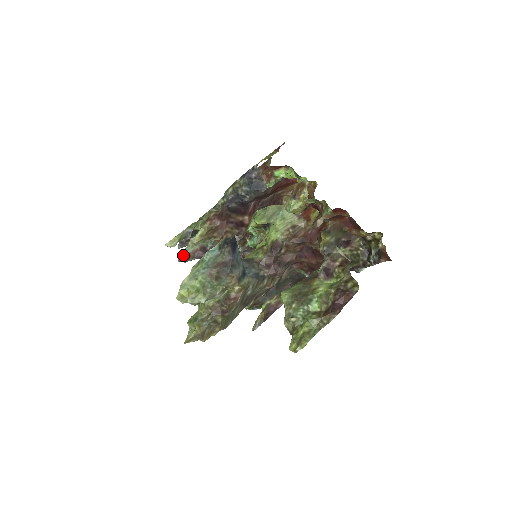
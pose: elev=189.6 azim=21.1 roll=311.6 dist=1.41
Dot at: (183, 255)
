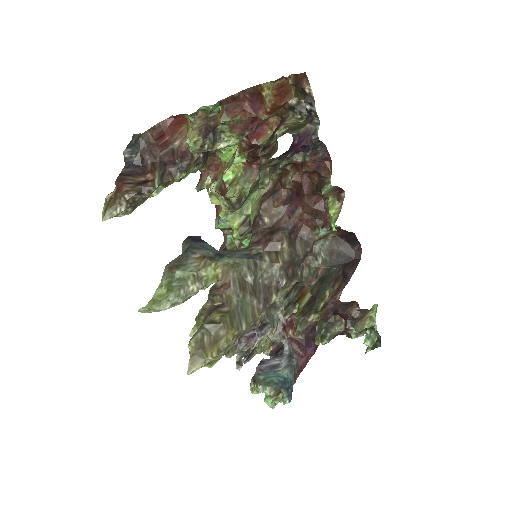
Dot at: occluded
